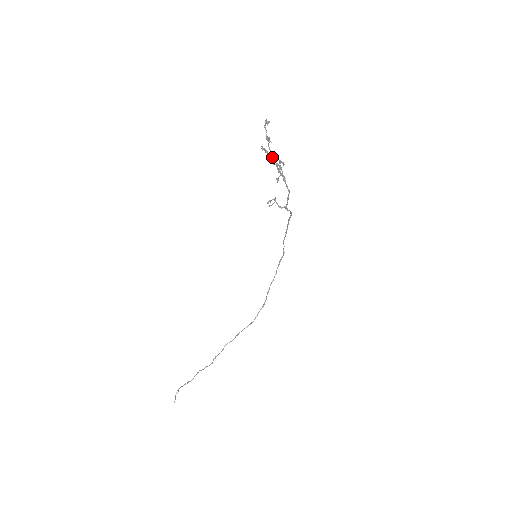
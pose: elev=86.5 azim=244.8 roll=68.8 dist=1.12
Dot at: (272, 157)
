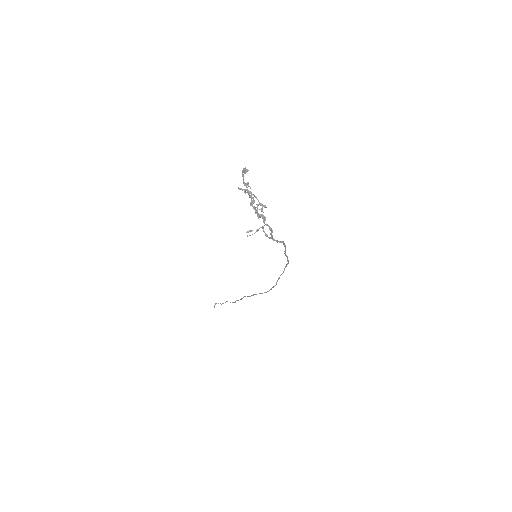
Dot at: occluded
